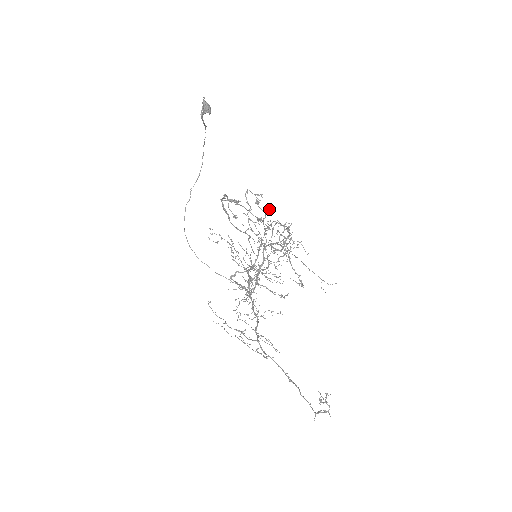
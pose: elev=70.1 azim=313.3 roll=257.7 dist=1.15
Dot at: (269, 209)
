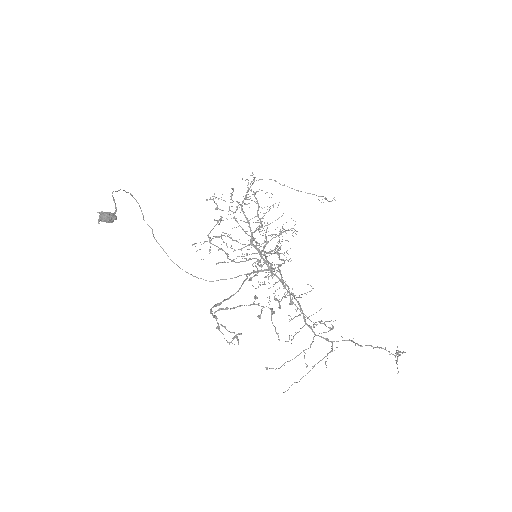
Dot at: occluded
